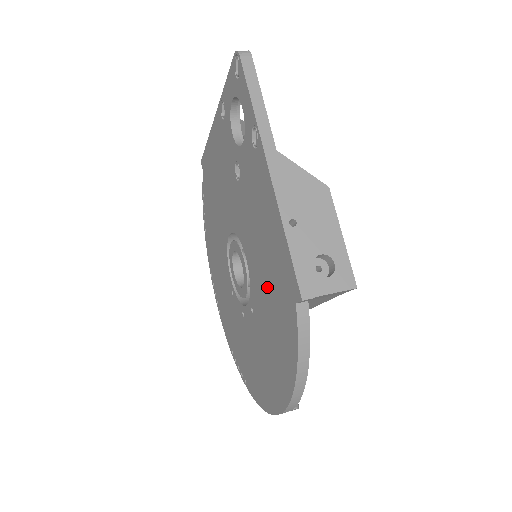
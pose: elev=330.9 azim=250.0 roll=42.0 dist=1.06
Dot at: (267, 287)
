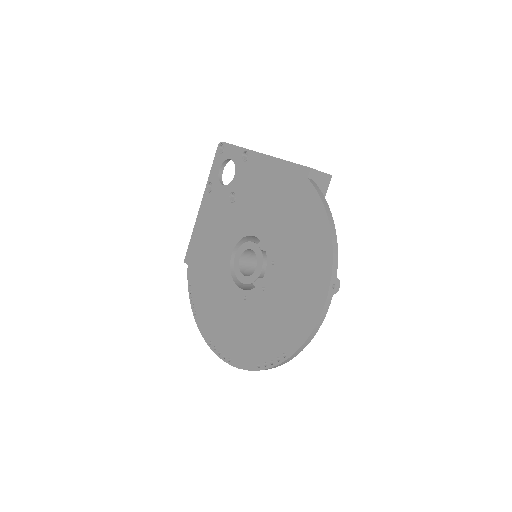
Dot at: (282, 215)
